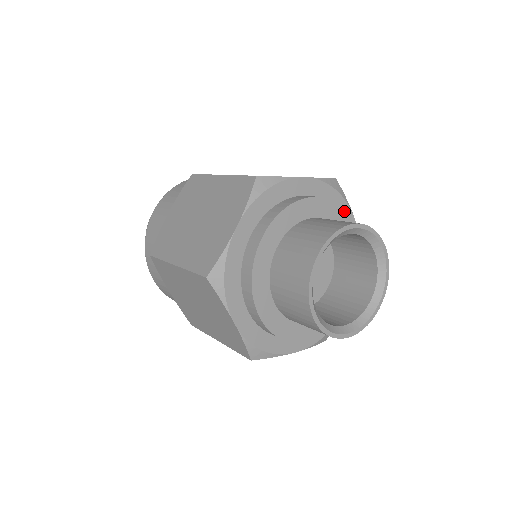
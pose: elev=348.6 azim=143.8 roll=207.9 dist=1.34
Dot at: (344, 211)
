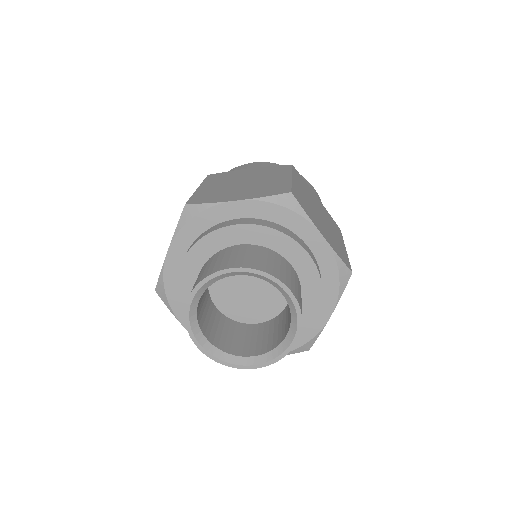
Dot at: (283, 234)
